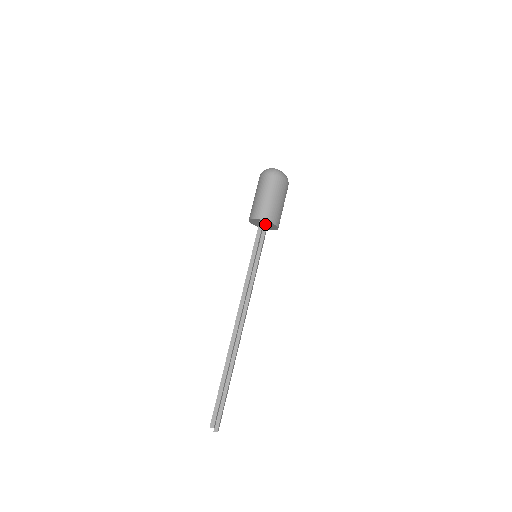
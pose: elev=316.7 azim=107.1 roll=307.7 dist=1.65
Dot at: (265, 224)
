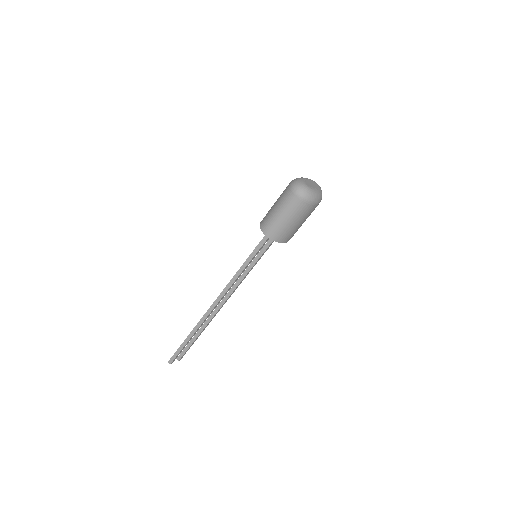
Dot at: occluded
